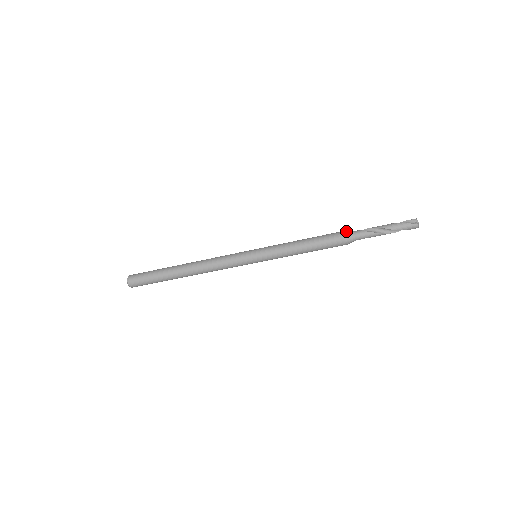
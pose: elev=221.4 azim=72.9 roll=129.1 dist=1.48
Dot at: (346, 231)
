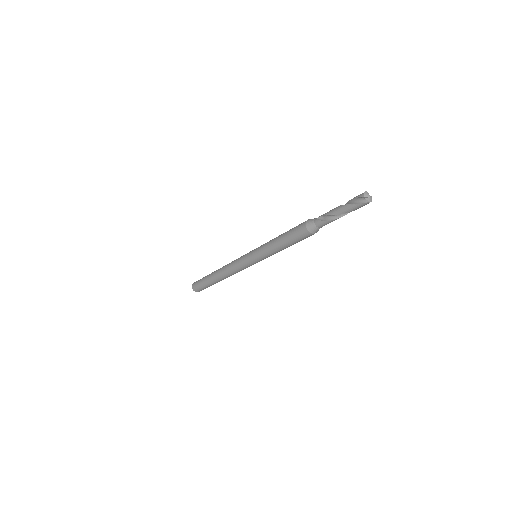
Dot at: (307, 225)
